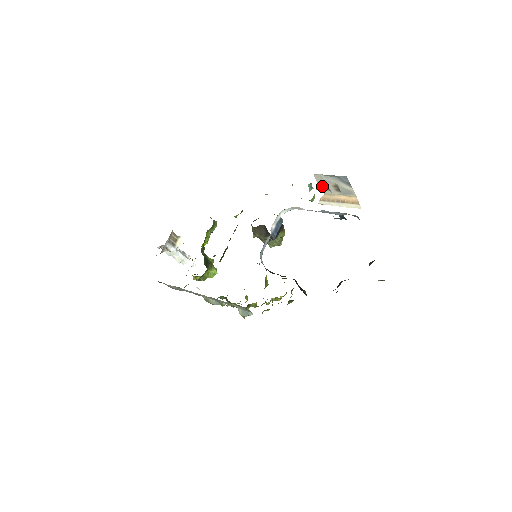
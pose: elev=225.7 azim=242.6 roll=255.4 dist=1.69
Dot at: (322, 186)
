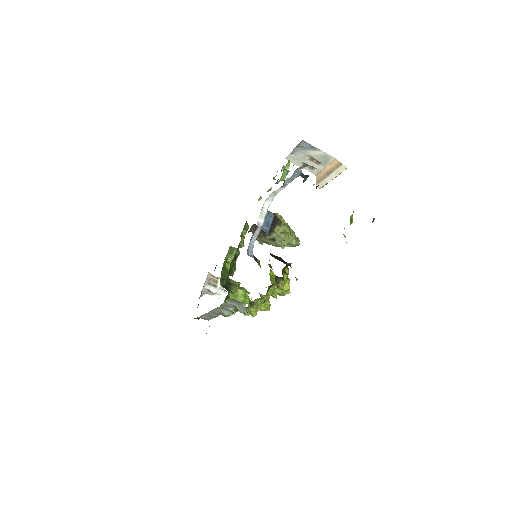
Dot at: (305, 167)
